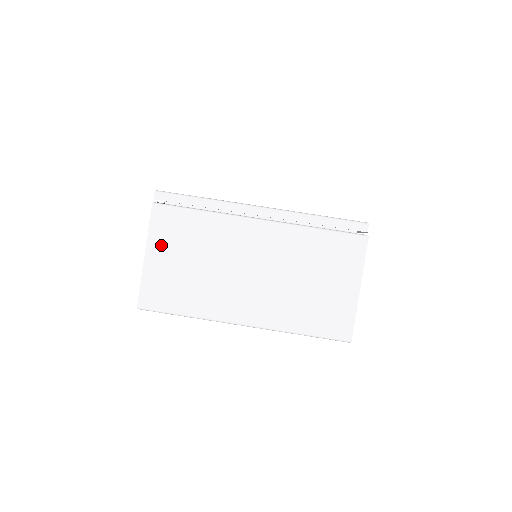
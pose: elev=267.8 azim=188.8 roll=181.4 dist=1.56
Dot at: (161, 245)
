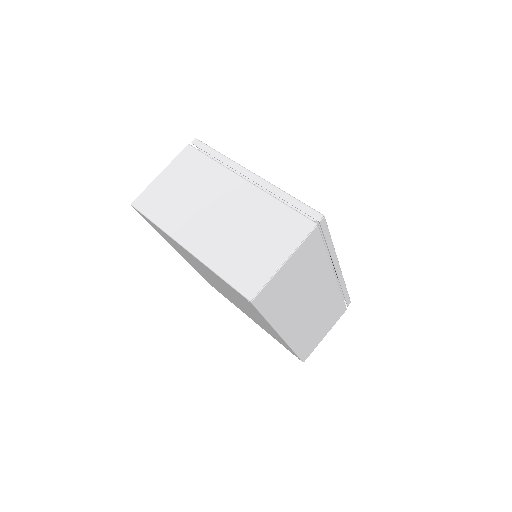
Dot at: (174, 171)
